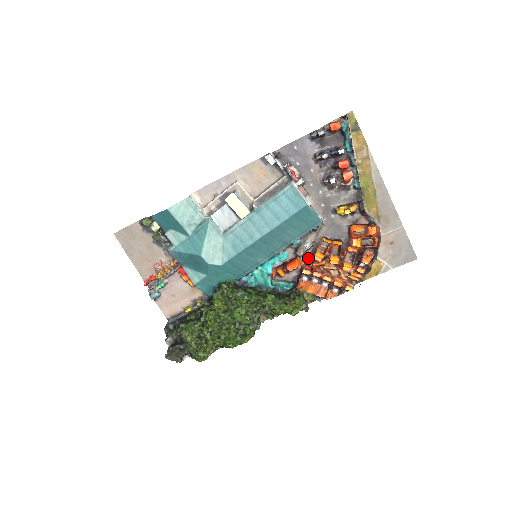
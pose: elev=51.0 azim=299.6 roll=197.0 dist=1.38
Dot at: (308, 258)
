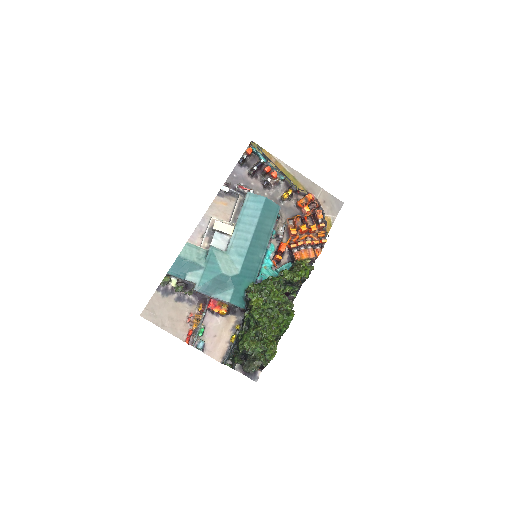
Dot at: (287, 239)
